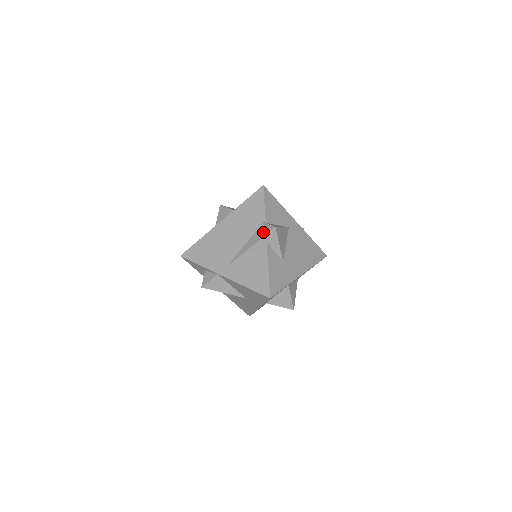
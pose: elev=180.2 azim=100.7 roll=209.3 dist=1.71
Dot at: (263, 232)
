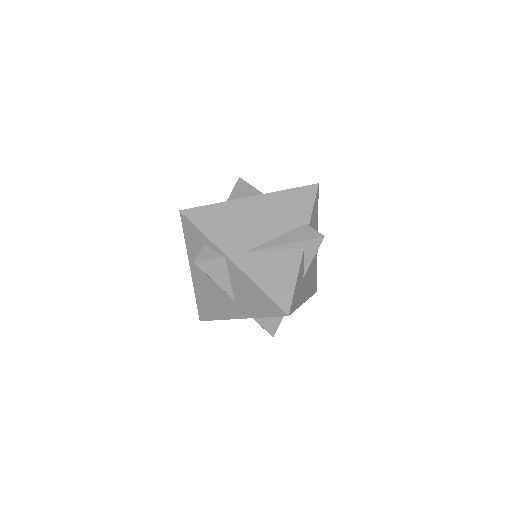
Dot at: (306, 235)
